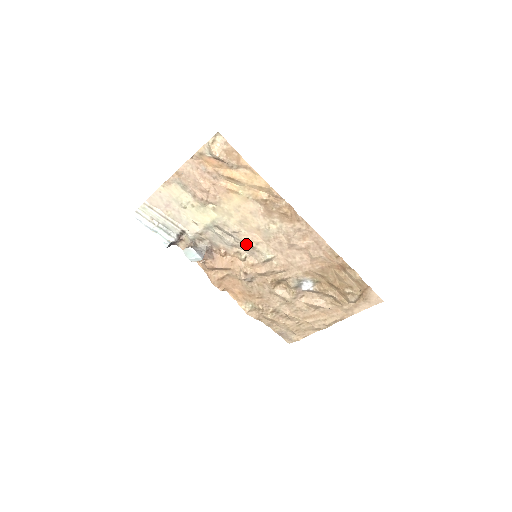
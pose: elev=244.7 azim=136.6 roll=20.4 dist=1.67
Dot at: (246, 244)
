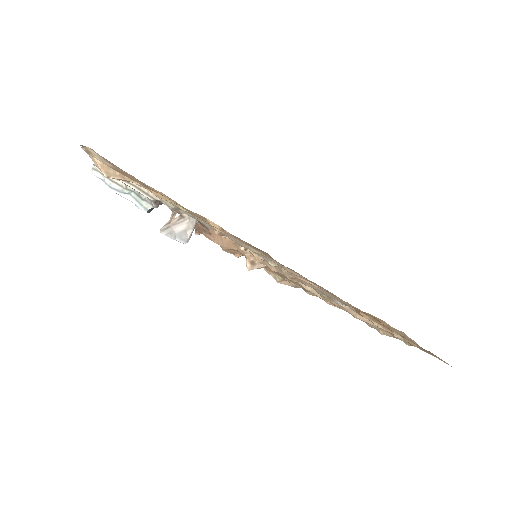
Dot at: (236, 243)
